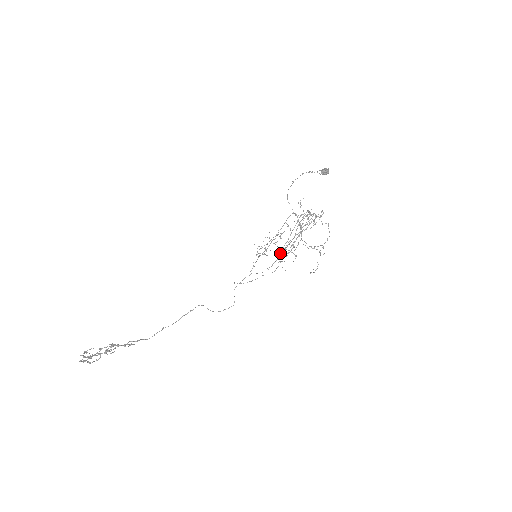
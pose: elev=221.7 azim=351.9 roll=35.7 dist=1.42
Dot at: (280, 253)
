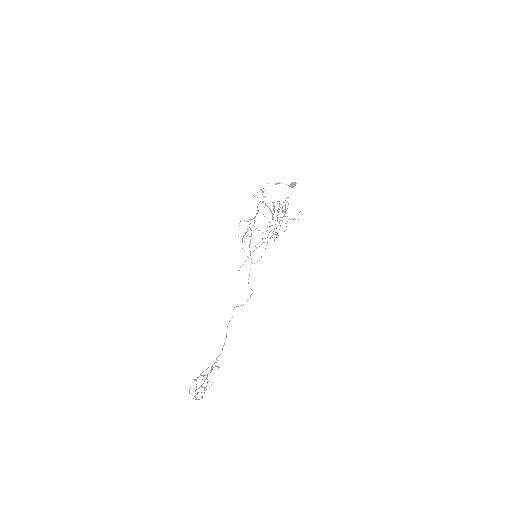
Dot at: occluded
